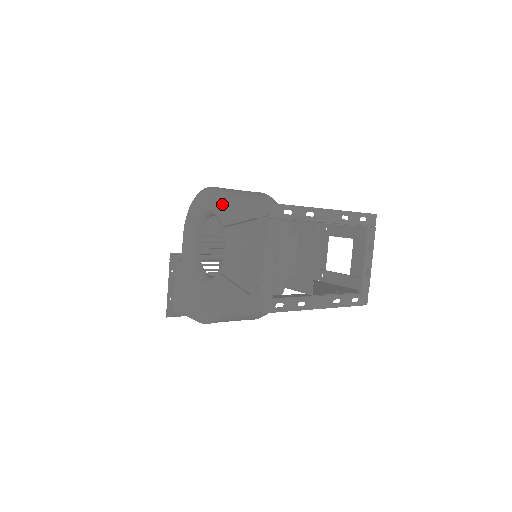
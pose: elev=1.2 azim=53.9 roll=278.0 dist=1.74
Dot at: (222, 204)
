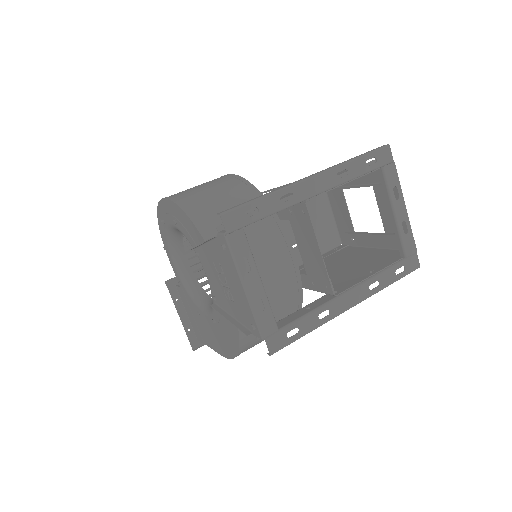
Dot at: (180, 219)
